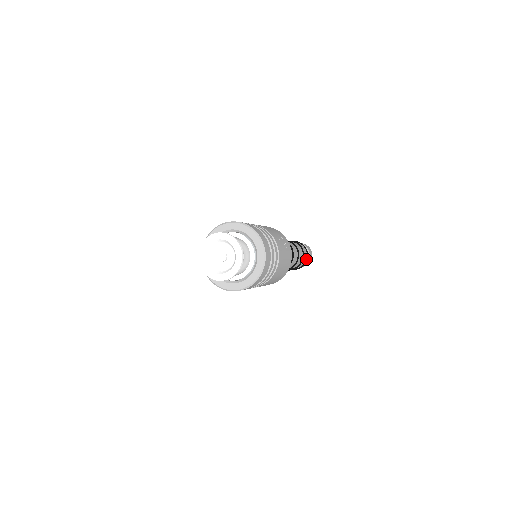
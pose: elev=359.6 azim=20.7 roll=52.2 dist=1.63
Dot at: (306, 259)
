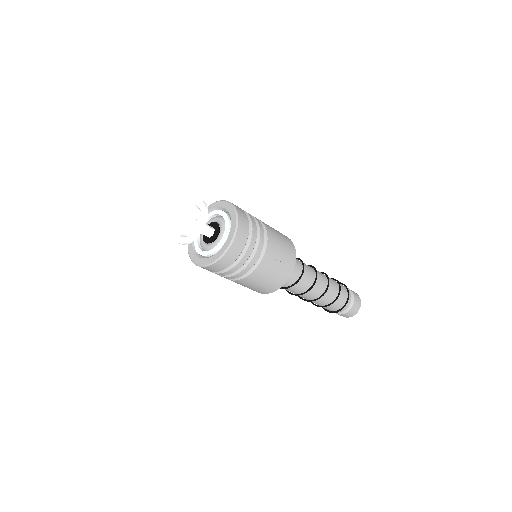
Dot at: (342, 307)
